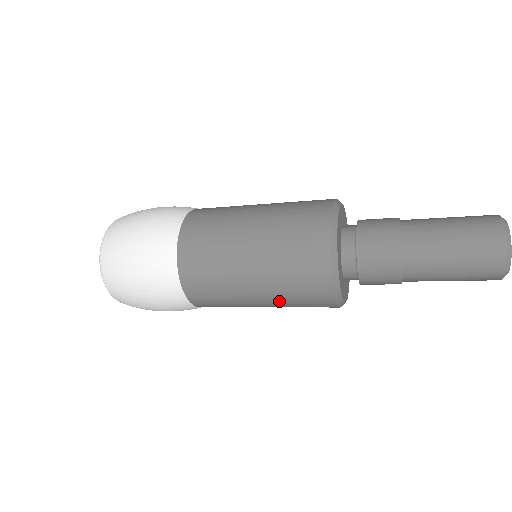
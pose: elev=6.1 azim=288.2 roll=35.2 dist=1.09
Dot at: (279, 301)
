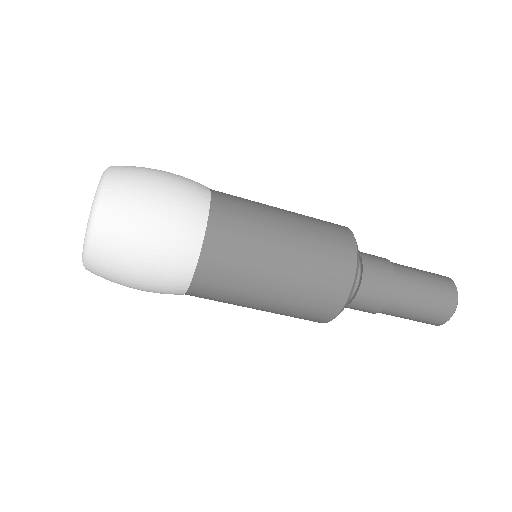
Dot at: (288, 303)
